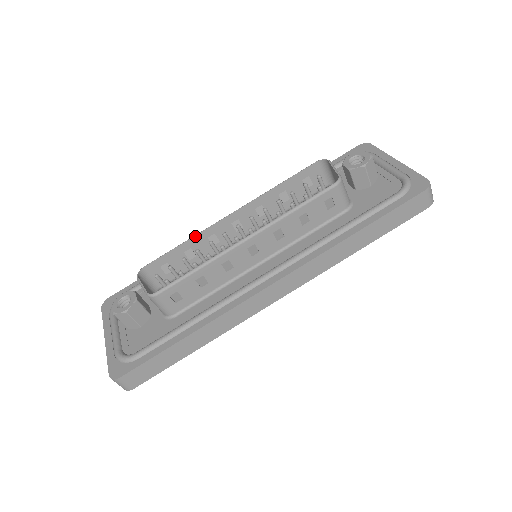
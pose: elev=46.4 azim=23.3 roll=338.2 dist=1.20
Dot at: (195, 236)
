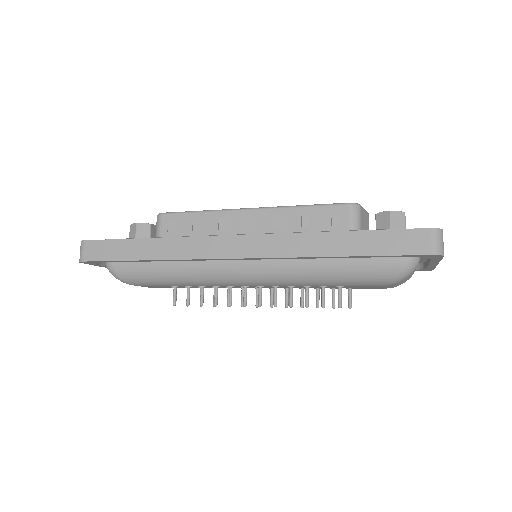
Dot at: occluded
